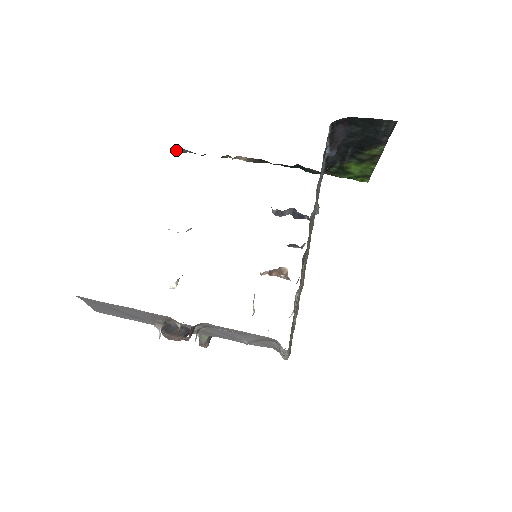
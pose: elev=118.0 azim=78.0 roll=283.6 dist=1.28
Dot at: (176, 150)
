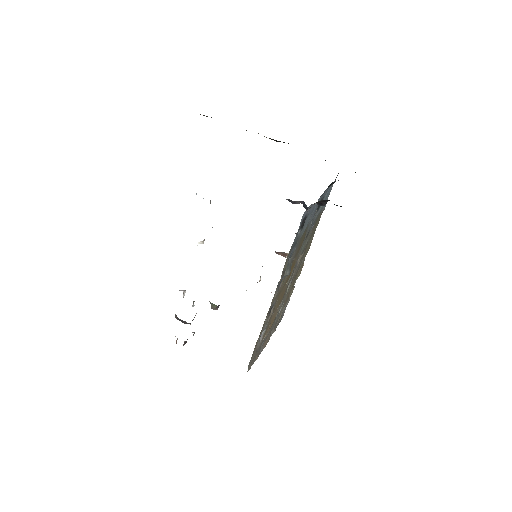
Dot at: (200, 114)
